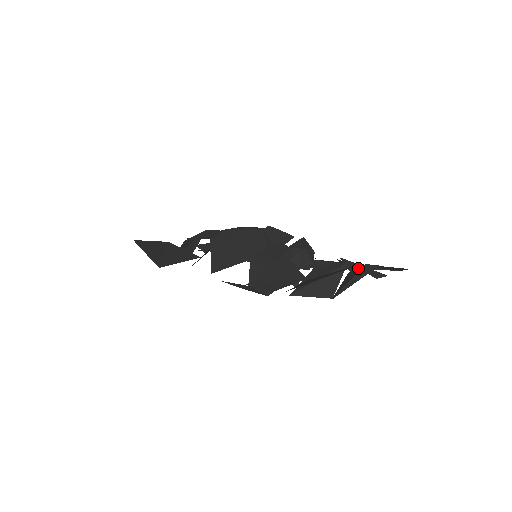
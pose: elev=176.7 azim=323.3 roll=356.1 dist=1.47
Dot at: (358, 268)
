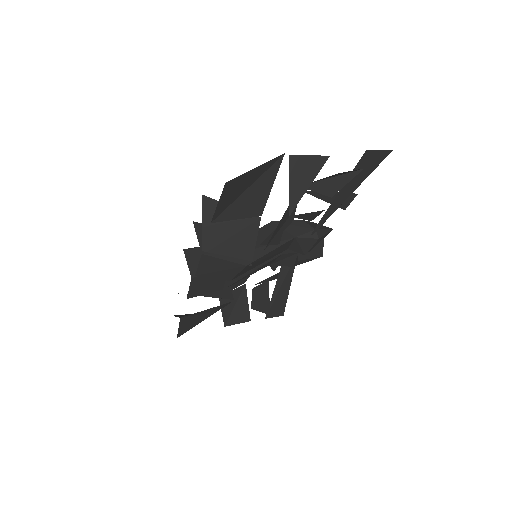
Dot at: (294, 168)
